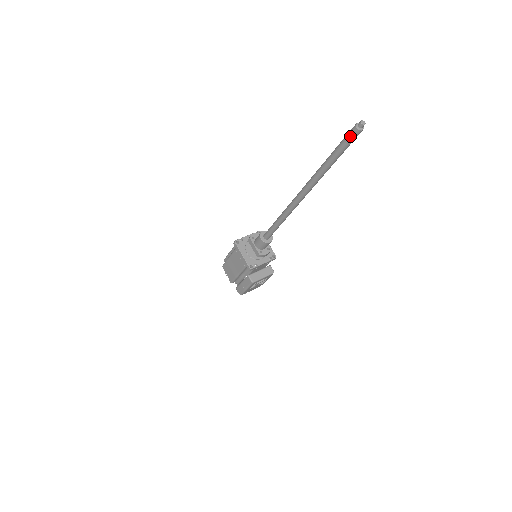
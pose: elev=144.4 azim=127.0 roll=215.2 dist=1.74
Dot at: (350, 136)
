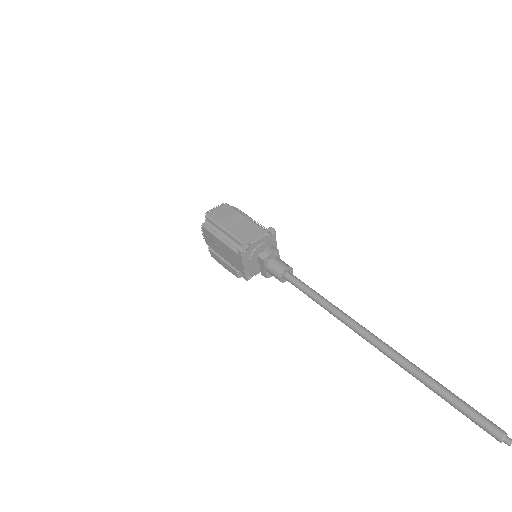
Dot at: occluded
